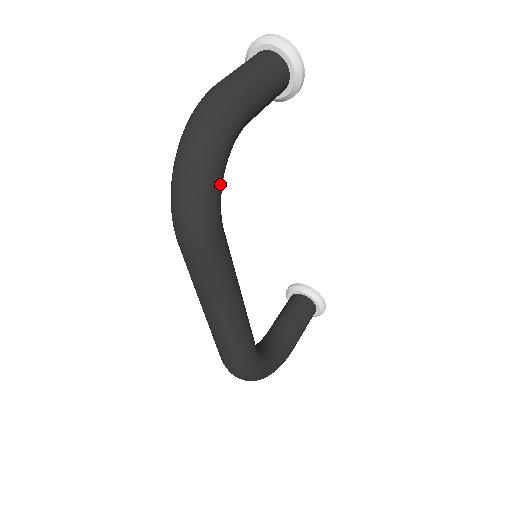
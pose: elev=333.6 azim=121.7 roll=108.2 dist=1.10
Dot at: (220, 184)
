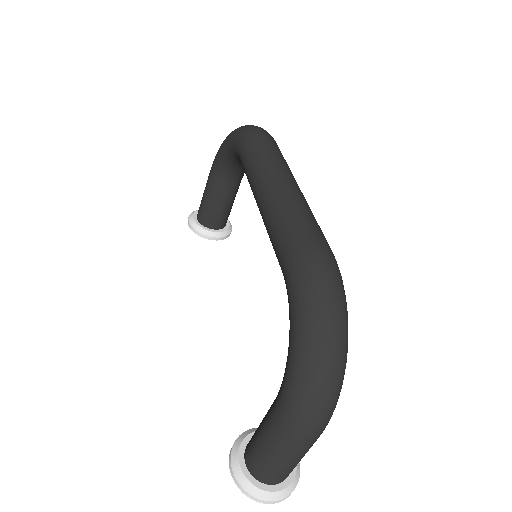
Dot at: occluded
